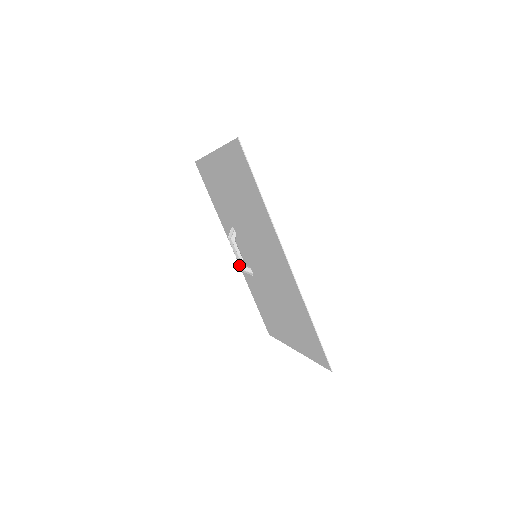
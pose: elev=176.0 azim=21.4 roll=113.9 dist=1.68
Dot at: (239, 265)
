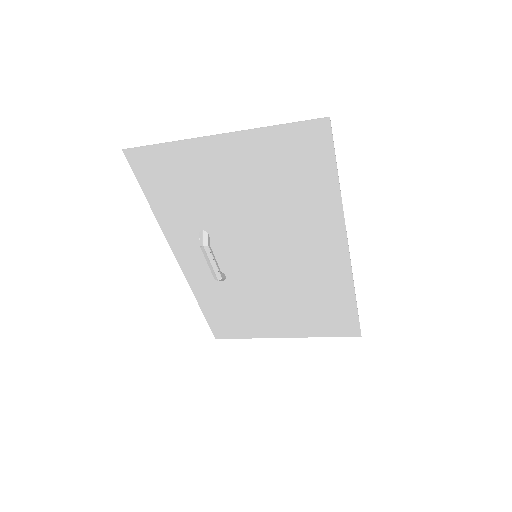
Dot at: (184, 275)
